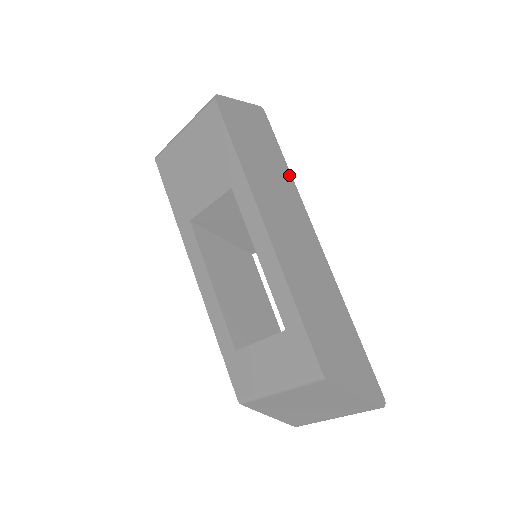
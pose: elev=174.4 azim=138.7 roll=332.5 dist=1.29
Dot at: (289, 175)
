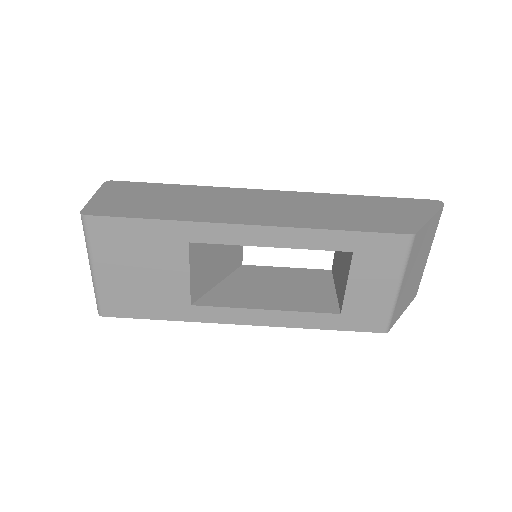
Dot at: (192, 187)
